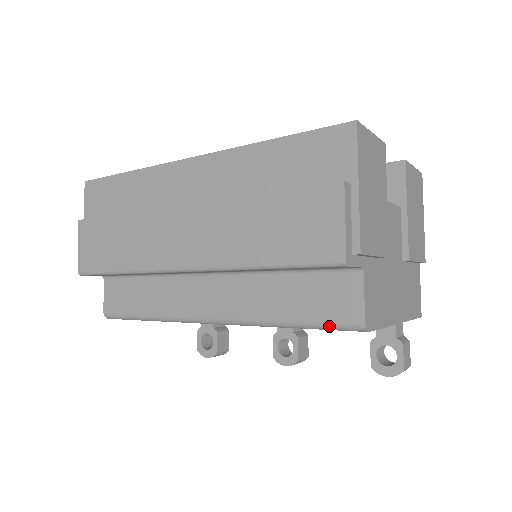
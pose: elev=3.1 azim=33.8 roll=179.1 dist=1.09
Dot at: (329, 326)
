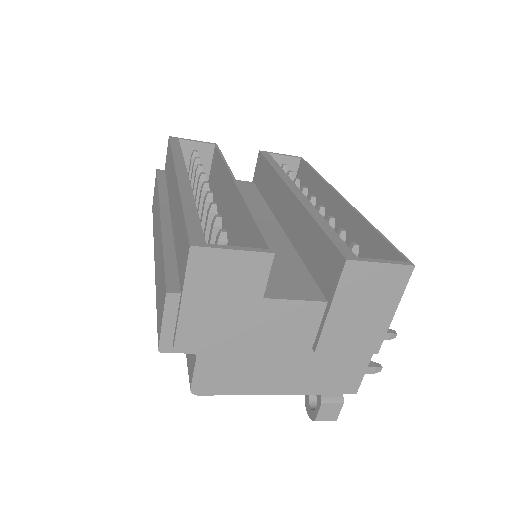
Dot at: occluded
